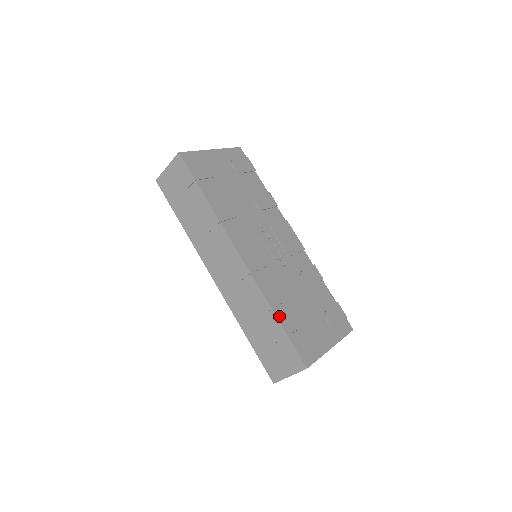
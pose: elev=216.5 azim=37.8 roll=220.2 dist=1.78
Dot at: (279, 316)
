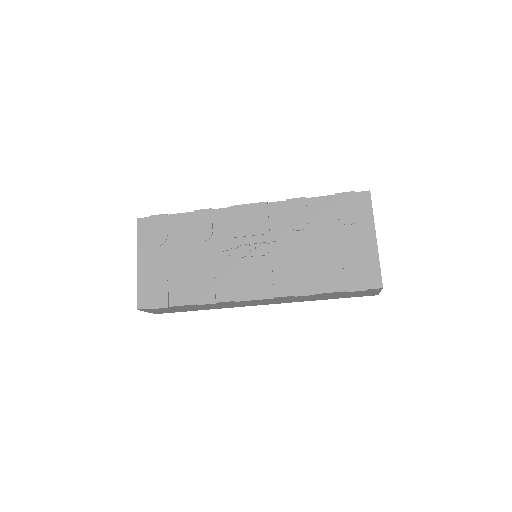
Dot at: (324, 289)
